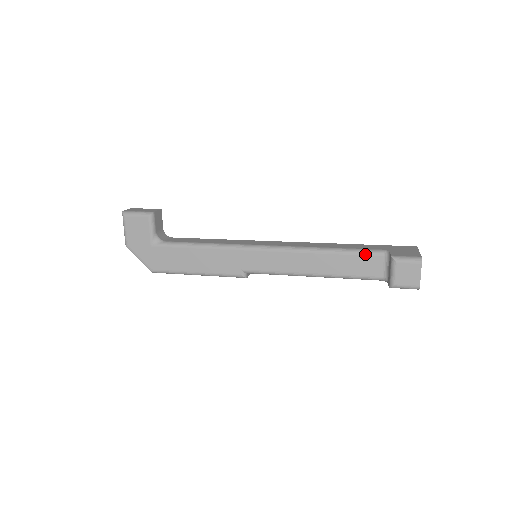
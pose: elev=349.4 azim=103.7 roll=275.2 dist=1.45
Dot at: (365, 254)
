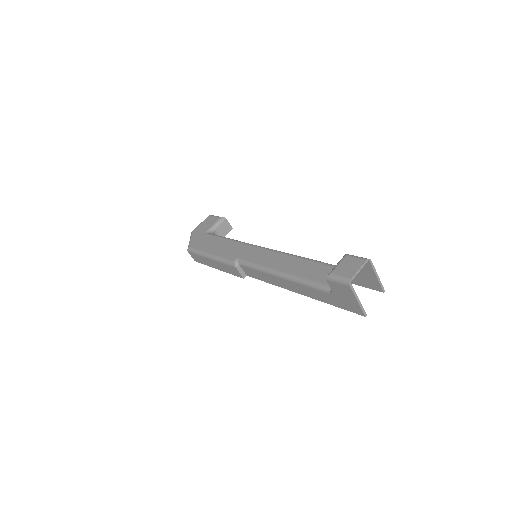
Dot at: (331, 265)
